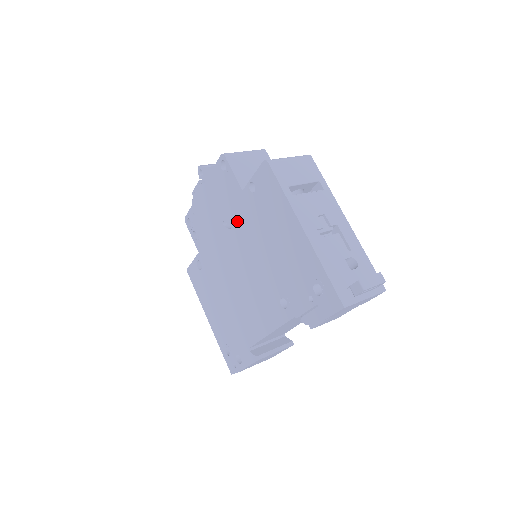
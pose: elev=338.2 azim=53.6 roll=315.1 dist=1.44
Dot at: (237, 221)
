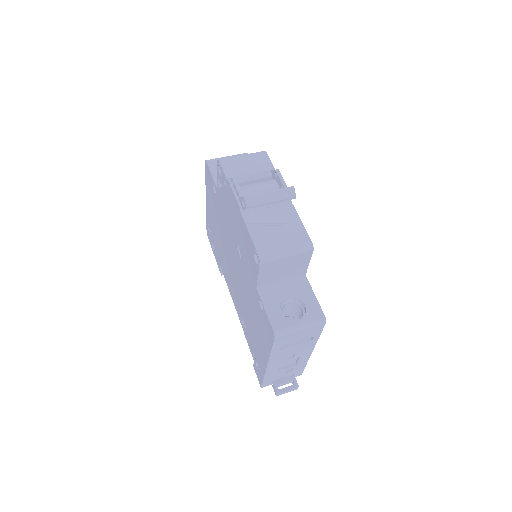
Dot at: (245, 272)
